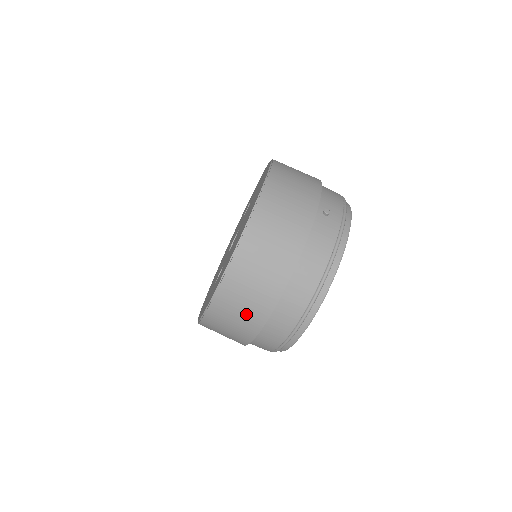
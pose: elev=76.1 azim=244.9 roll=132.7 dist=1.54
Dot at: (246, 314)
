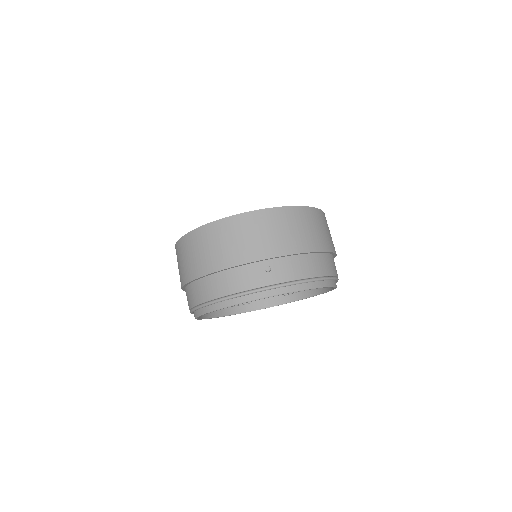
Dot at: (180, 270)
